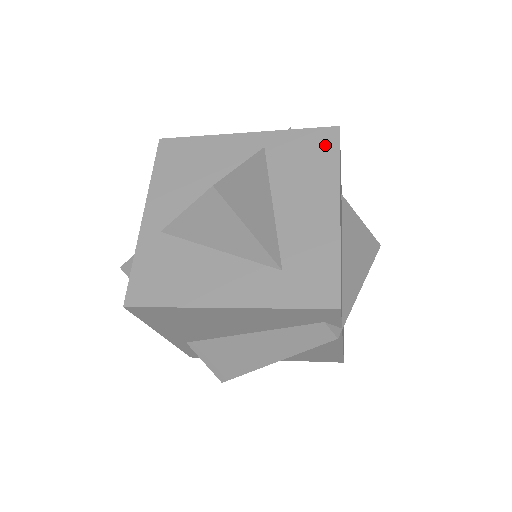
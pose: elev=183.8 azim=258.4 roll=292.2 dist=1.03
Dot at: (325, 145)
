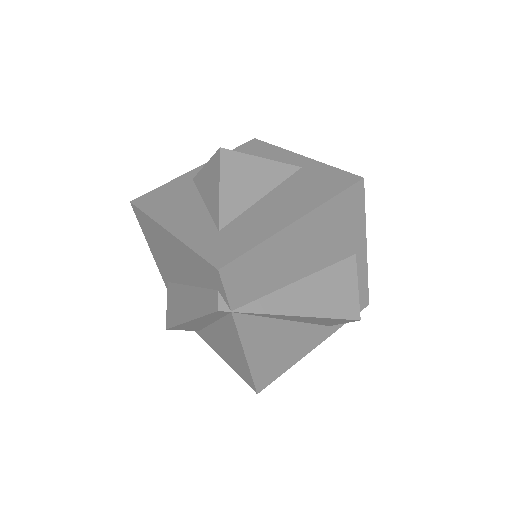
Dot at: (339, 183)
